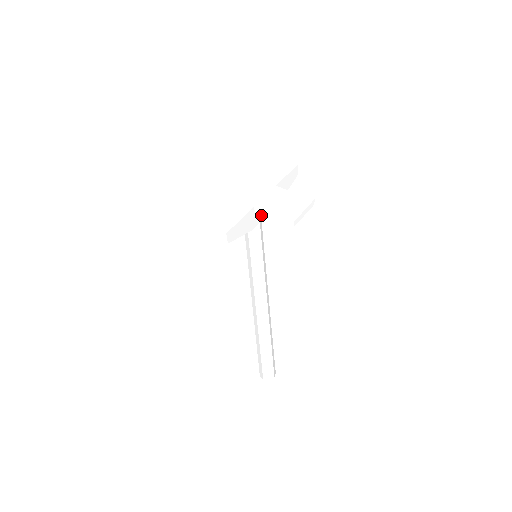
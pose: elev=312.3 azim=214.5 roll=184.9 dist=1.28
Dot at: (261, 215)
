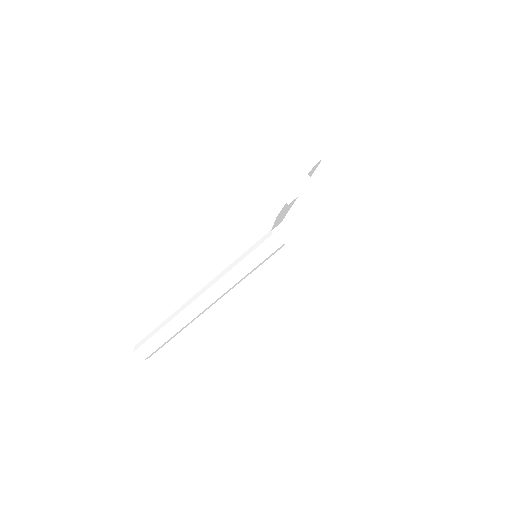
Dot at: (331, 239)
